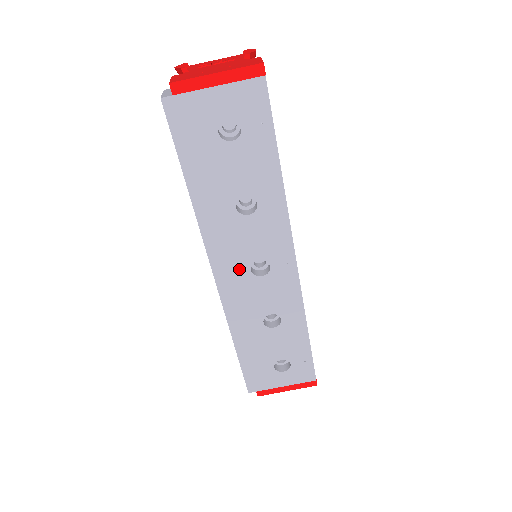
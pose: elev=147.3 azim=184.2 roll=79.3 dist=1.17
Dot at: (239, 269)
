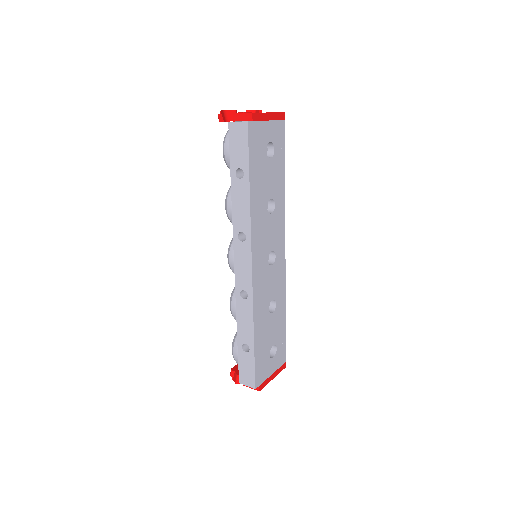
Dot at: (263, 259)
